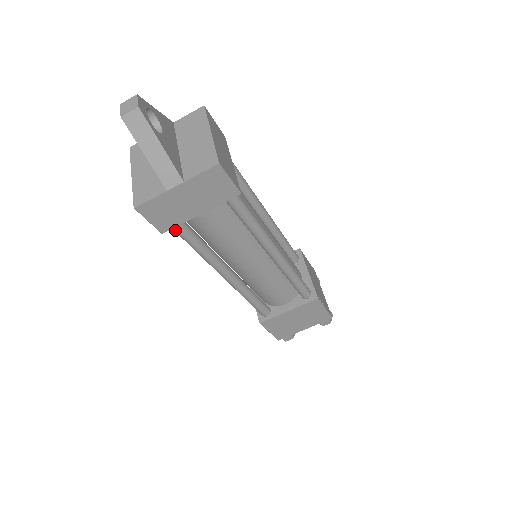
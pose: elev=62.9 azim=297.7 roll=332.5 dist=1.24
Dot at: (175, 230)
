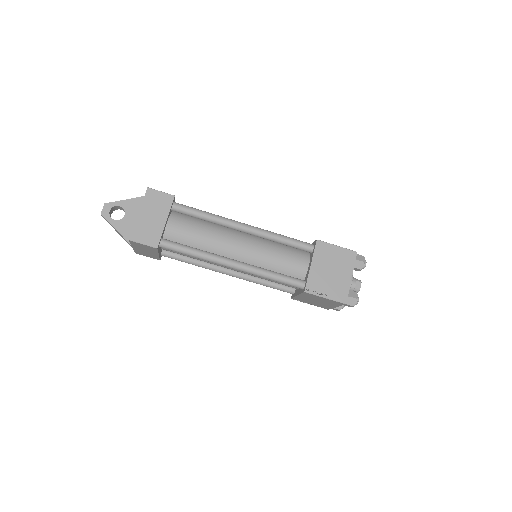
Dot at: (168, 257)
